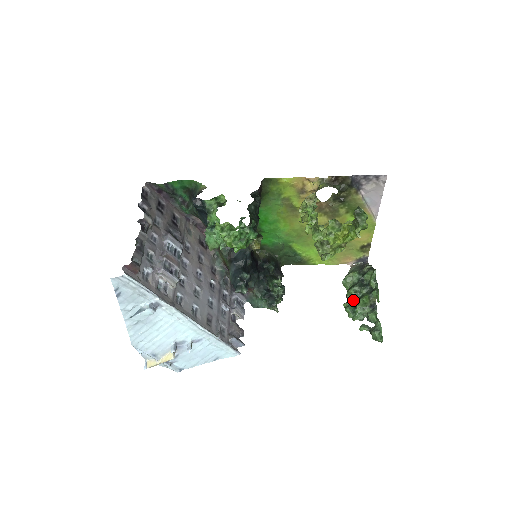
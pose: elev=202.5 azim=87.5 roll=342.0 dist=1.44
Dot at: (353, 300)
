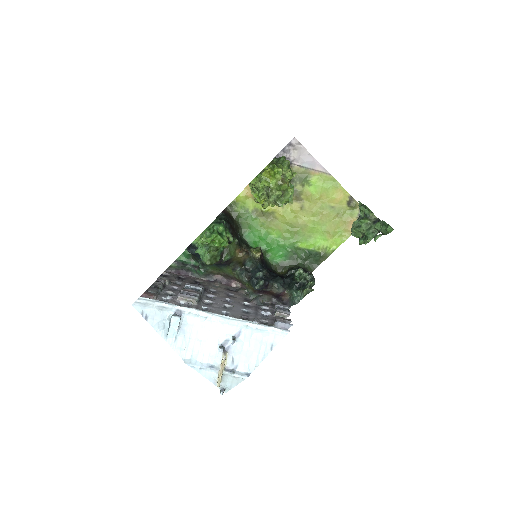
Dot at: (363, 235)
